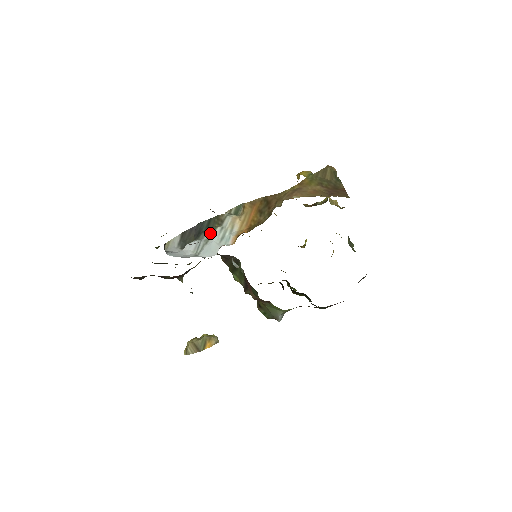
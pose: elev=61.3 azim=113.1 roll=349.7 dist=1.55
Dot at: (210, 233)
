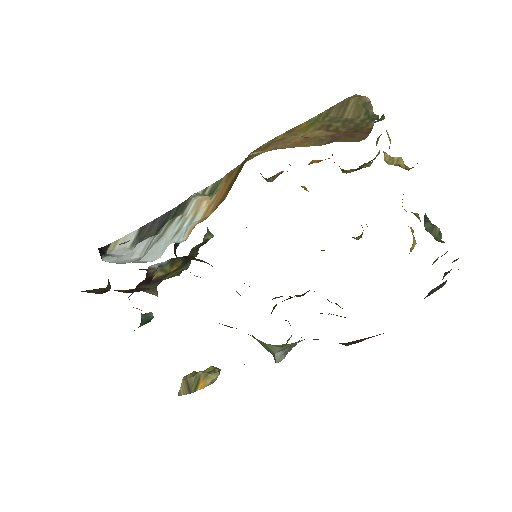
Dot at: (167, 225)
